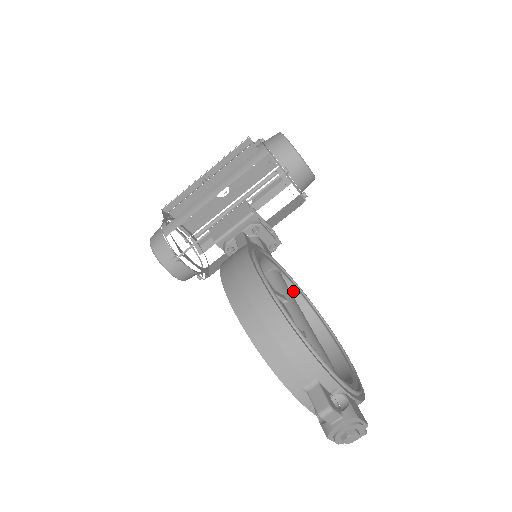
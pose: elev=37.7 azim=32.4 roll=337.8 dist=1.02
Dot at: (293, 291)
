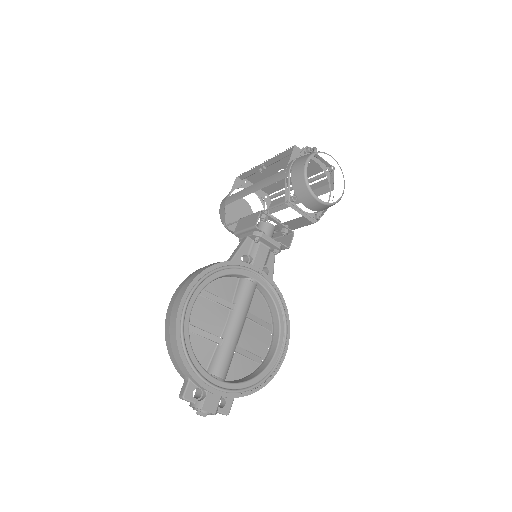
Dot at: (267, 294)
